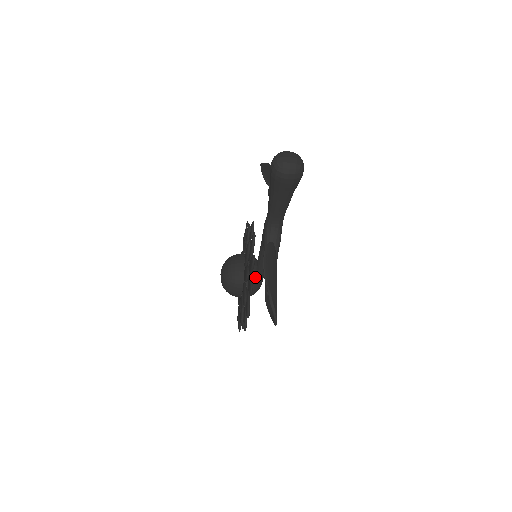
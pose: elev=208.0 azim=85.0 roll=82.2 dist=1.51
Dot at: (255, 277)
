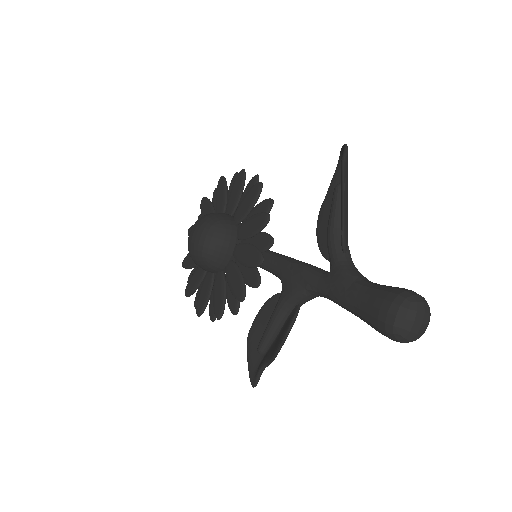
Dot at: occluded
